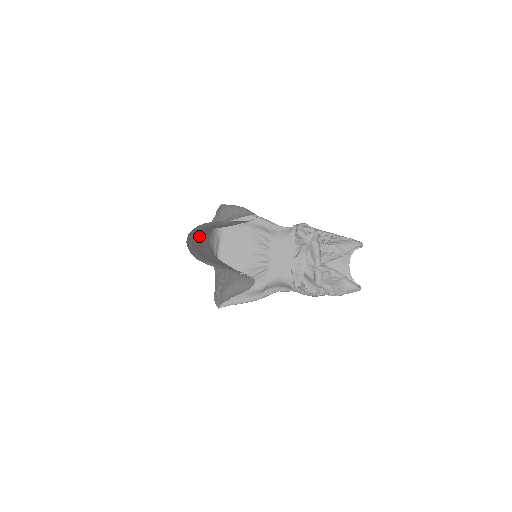
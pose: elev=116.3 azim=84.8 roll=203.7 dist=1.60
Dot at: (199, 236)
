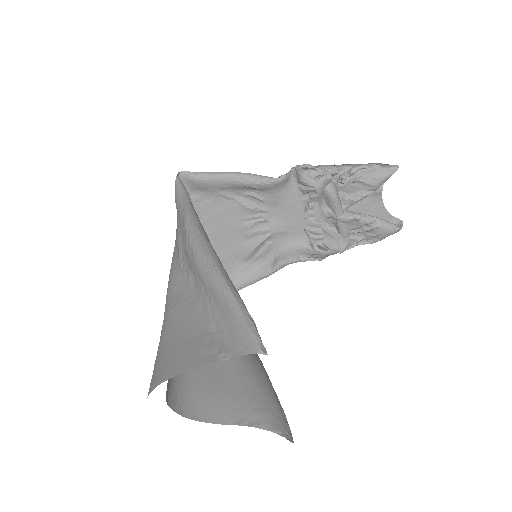
Dot at: occluded
